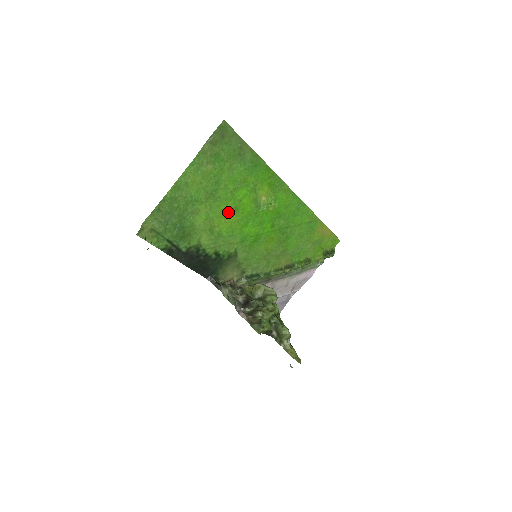
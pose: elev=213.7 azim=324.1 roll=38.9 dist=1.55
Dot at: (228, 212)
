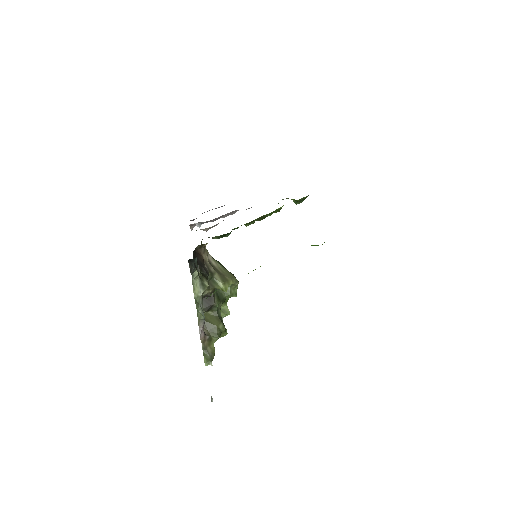
Dot at: occluded
